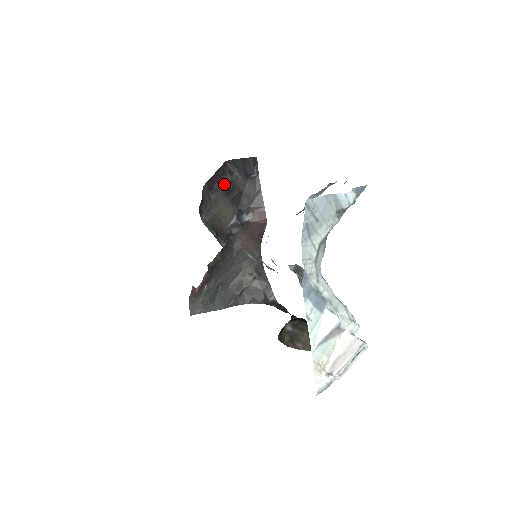
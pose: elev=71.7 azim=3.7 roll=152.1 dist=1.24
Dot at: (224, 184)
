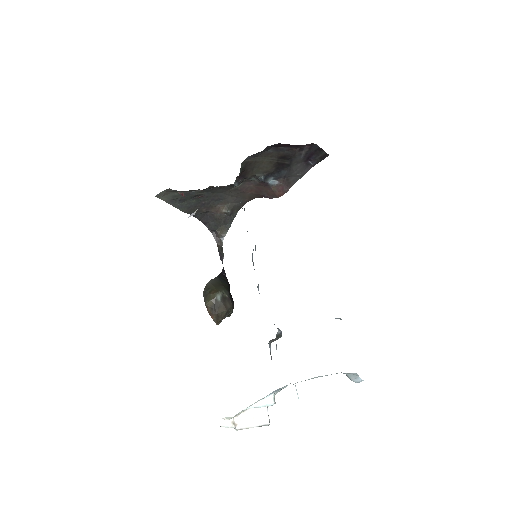
Dot at: (288, 151)
